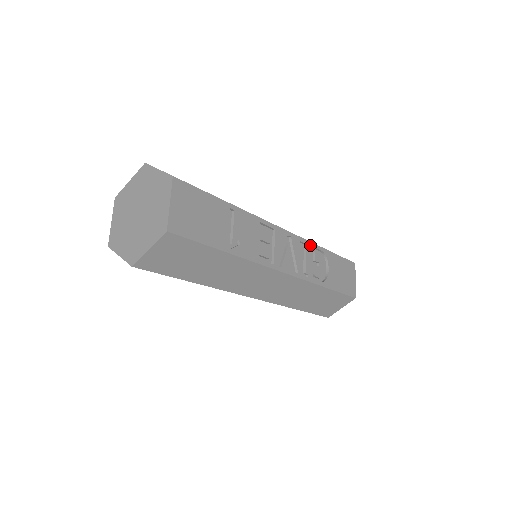
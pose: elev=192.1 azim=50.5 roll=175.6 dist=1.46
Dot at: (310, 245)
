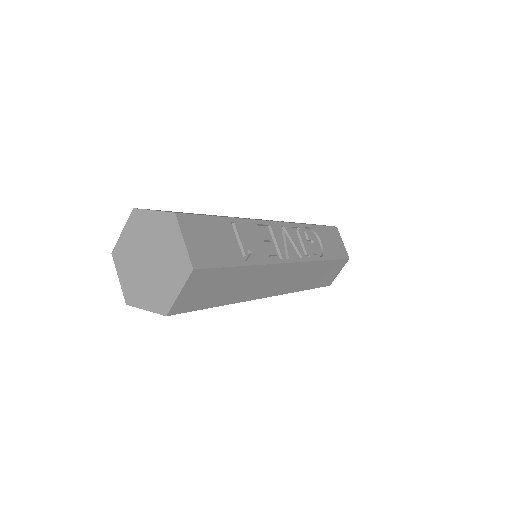
Dot at: (300, 227)
